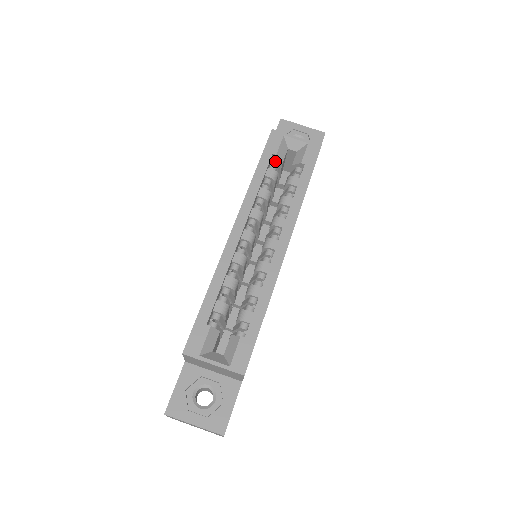
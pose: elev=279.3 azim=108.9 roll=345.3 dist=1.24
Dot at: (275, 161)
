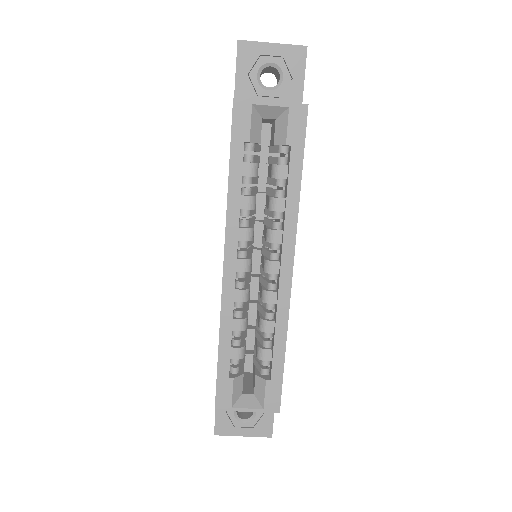
Dot at: (250, 146)
